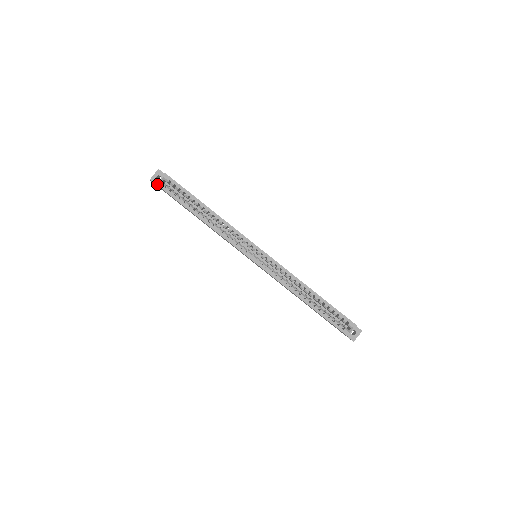
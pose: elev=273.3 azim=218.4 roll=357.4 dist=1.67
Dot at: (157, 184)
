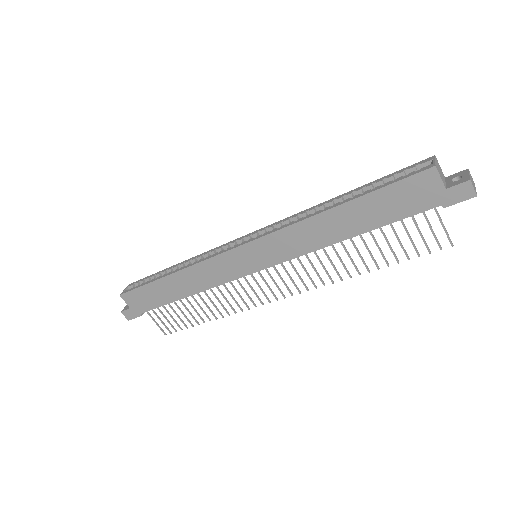
Dot at: (120, 294)
